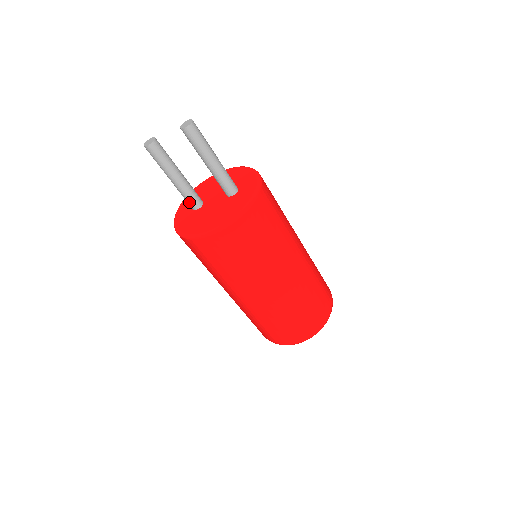
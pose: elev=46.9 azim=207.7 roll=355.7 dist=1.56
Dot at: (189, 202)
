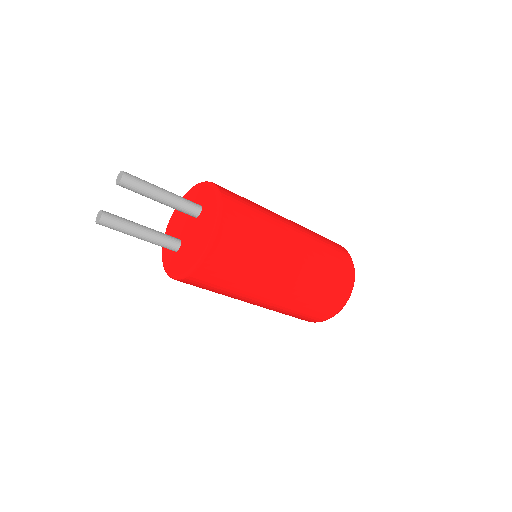
Dot at: (168, 247)
